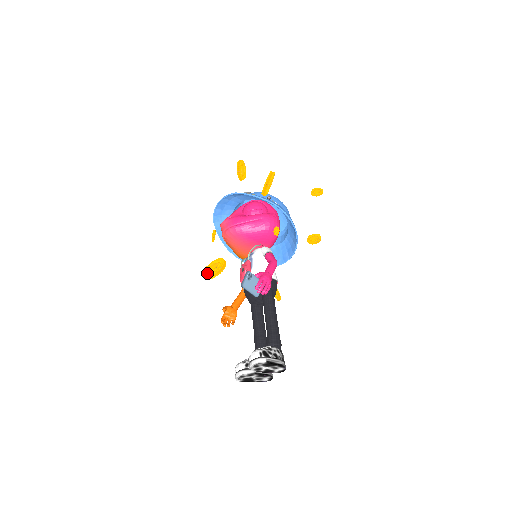
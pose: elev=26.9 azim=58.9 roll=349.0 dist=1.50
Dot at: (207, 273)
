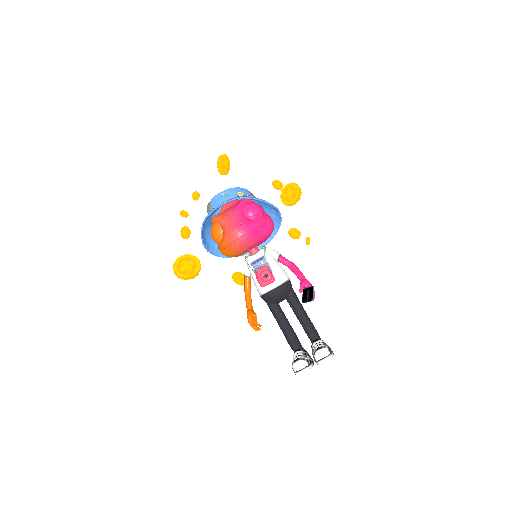
Dot at: (185, 274)
